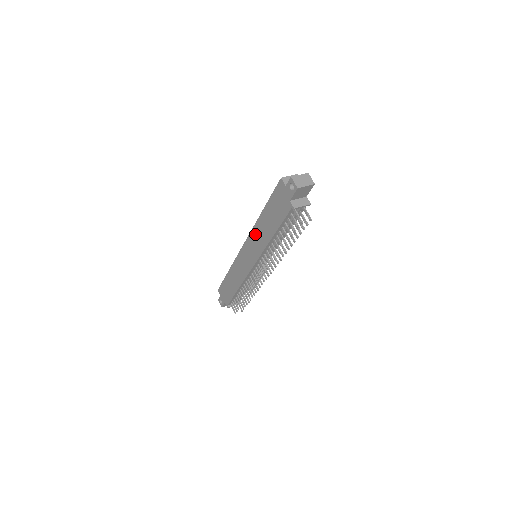
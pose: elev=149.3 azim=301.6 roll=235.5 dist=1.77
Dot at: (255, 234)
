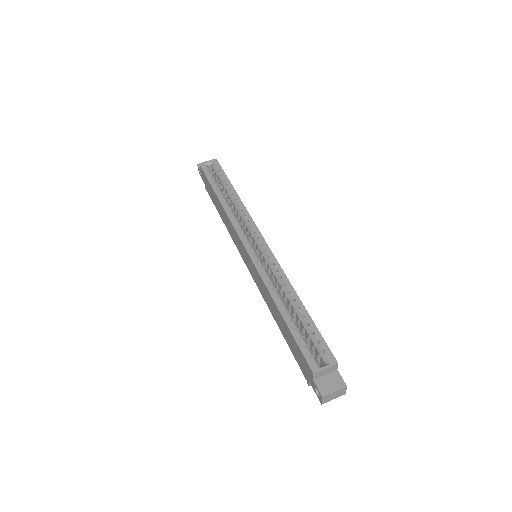
Dot at: (262, 285)
